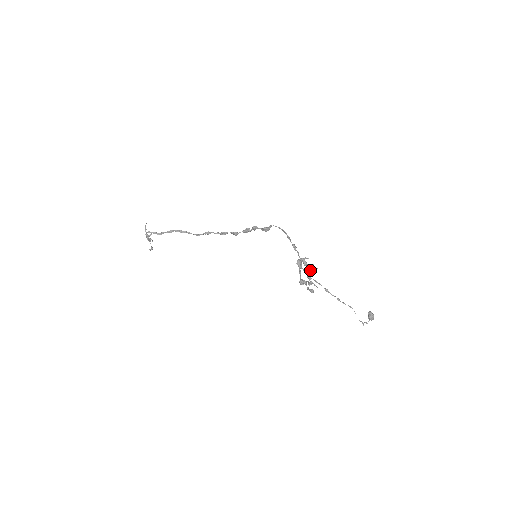
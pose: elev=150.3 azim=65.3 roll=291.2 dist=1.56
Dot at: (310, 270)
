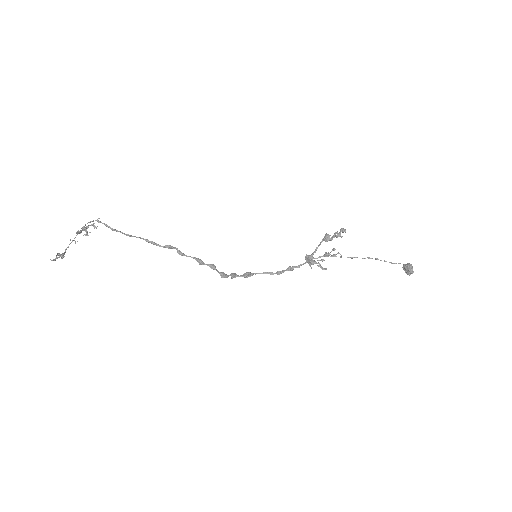
Dot at: (323, 259)
